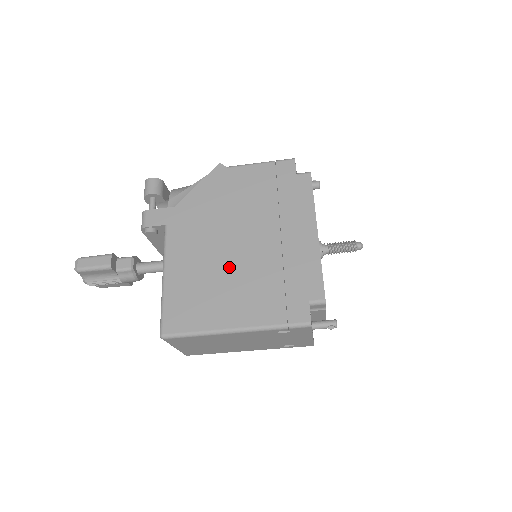
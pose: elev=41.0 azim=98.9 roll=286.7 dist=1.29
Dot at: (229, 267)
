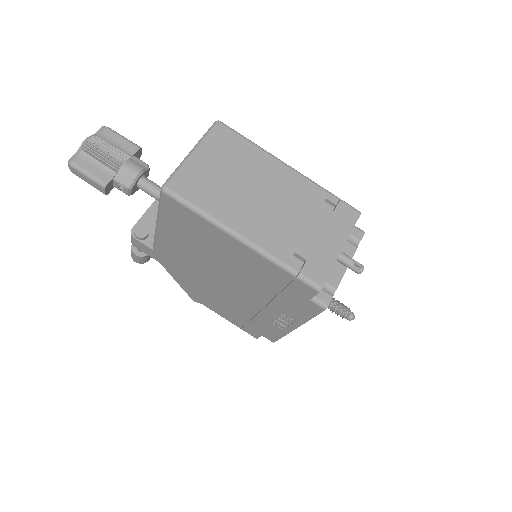
Dot at: occluded
